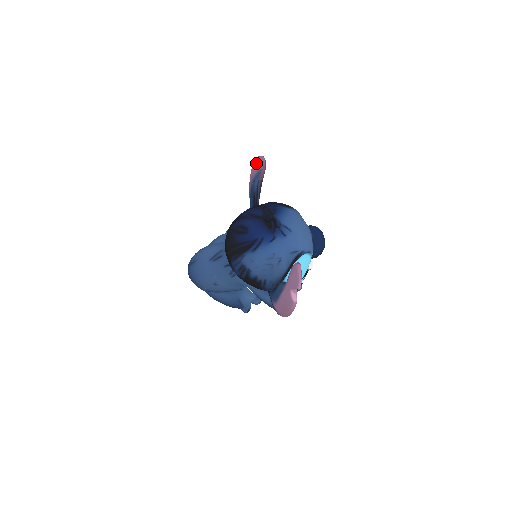
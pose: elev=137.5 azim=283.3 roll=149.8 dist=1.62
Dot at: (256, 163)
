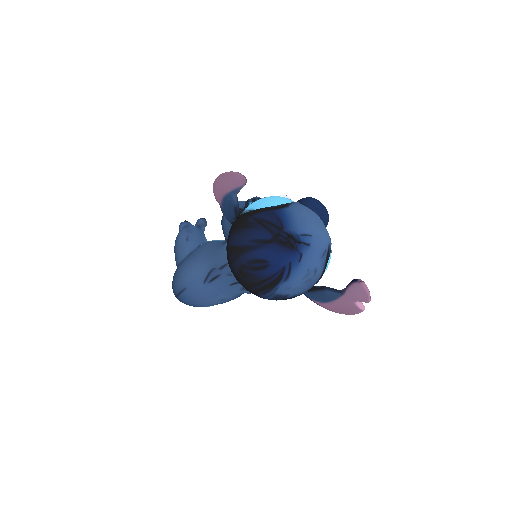
Dot at: (228, 180)
